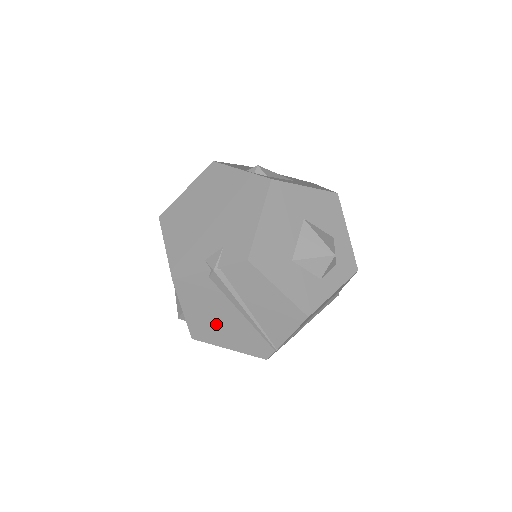
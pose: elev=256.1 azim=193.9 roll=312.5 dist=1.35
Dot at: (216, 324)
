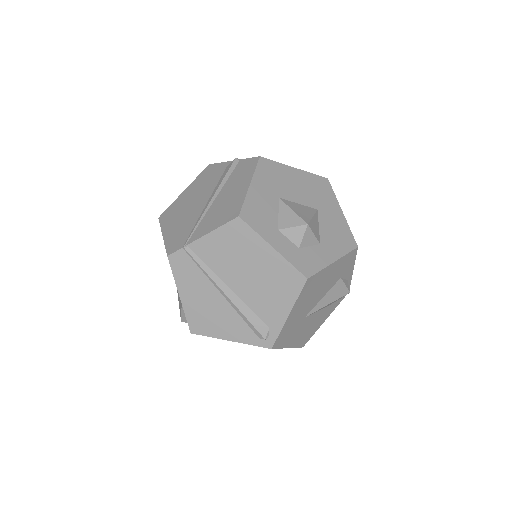
Dot at: (185, 208)
